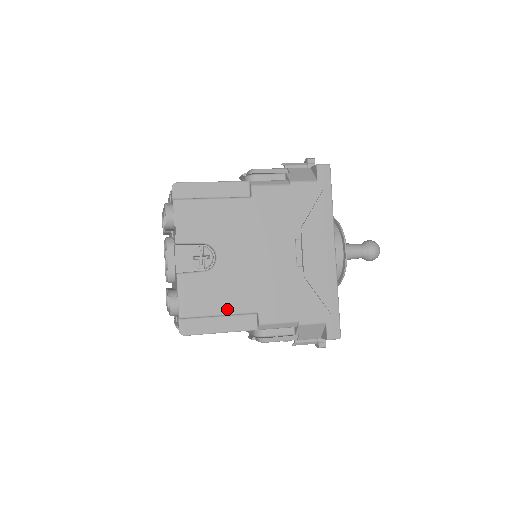
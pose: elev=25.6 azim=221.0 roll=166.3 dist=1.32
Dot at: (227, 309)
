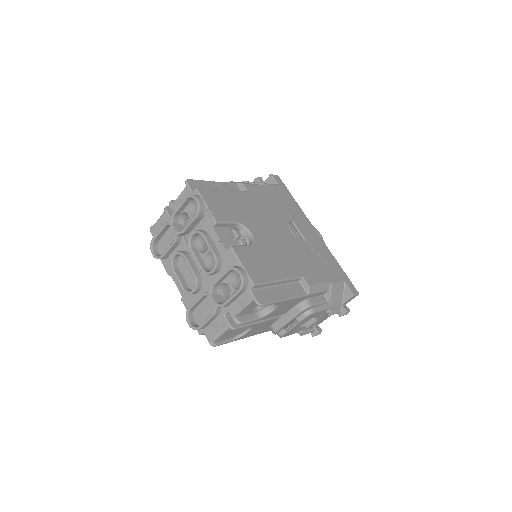
Dot at: (282, 275)
